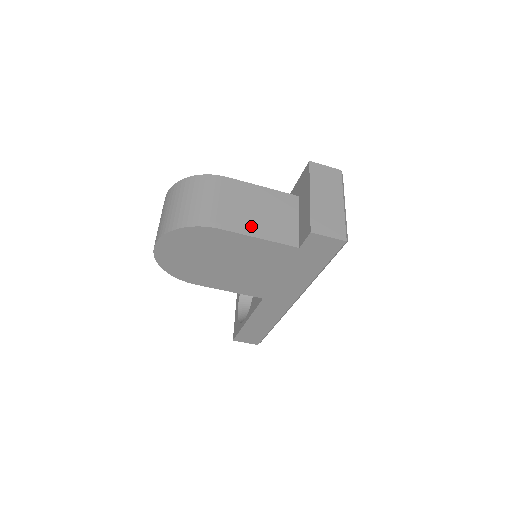
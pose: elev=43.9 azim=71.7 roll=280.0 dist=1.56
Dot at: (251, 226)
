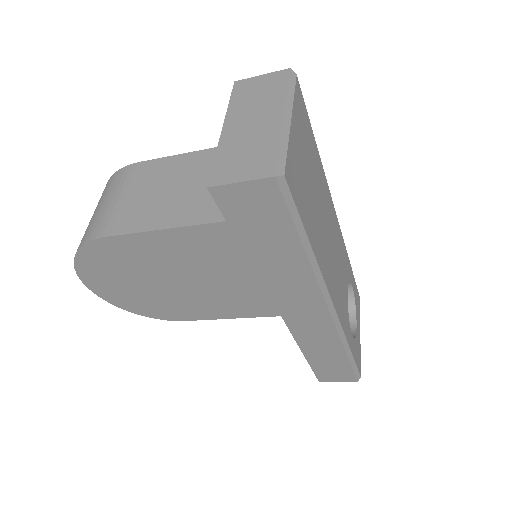
Dot at: (154, 216)
